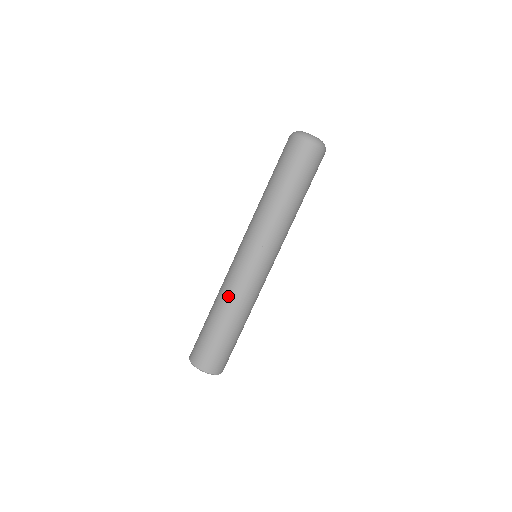
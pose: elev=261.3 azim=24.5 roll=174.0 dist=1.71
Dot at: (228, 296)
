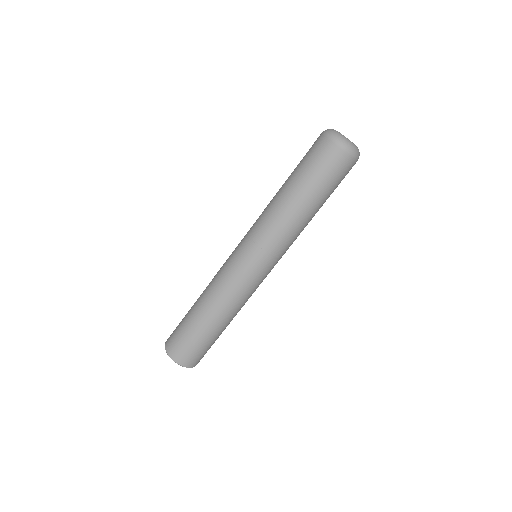
Dot at: (211, 285)
